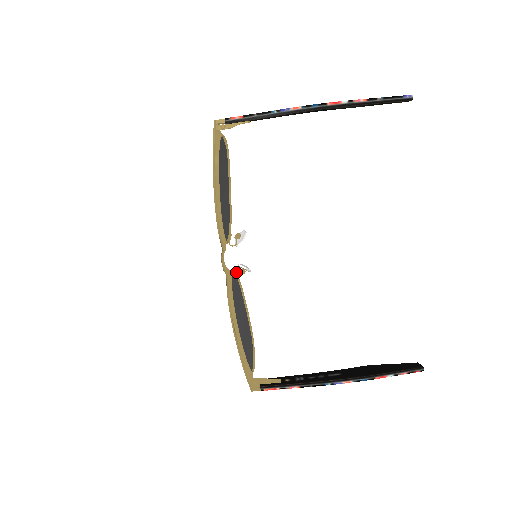
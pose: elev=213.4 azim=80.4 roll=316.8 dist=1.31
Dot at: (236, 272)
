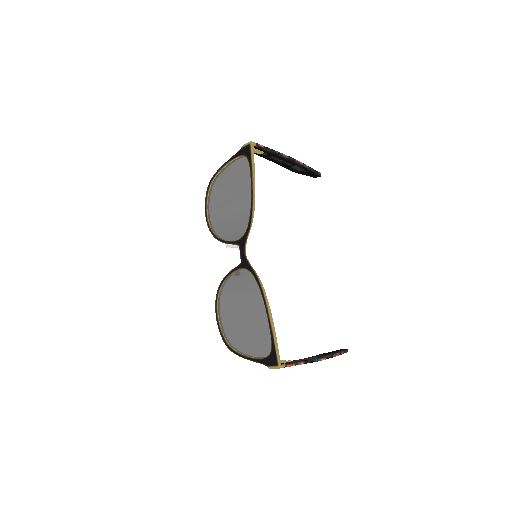
Dot at: (230, 275)
